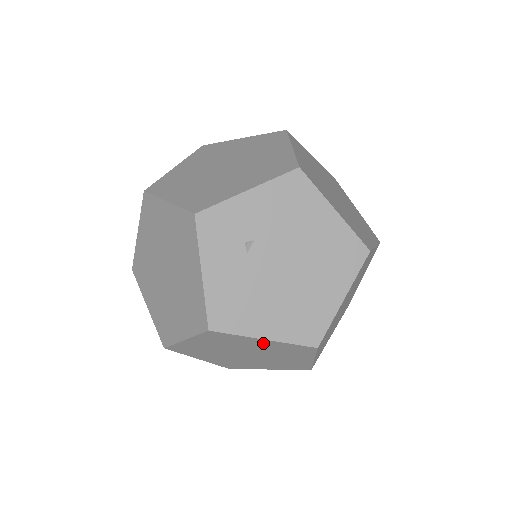
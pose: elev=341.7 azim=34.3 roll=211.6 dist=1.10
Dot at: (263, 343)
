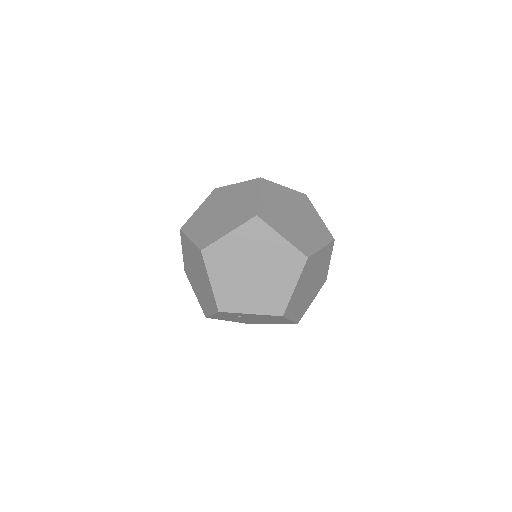
Dot at: occluded
